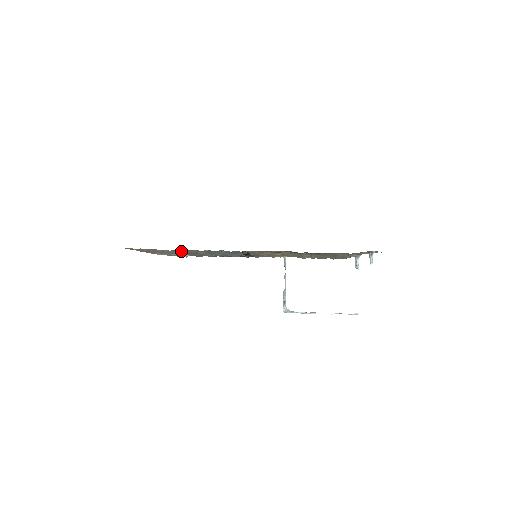
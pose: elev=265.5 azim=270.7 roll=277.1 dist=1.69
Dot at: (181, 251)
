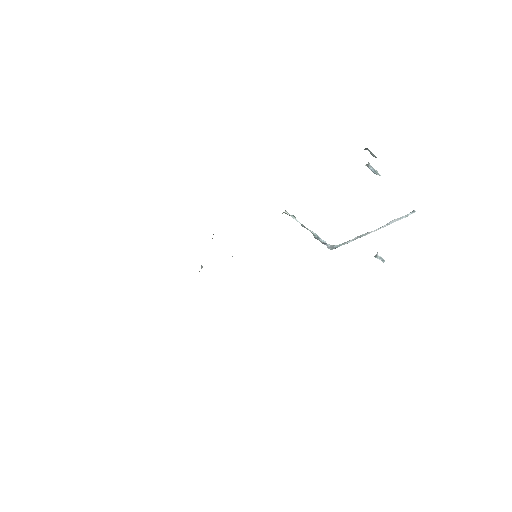
Dot at: occluded
